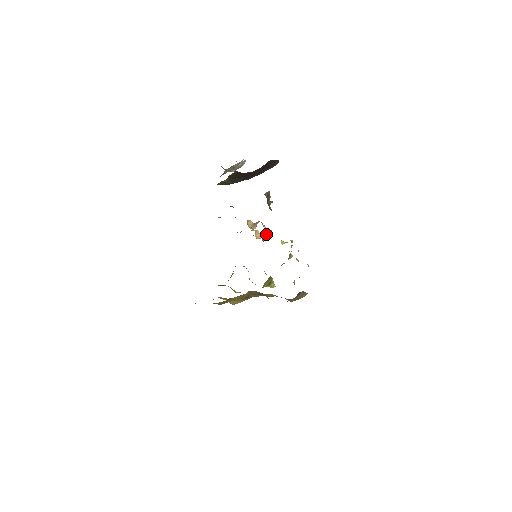
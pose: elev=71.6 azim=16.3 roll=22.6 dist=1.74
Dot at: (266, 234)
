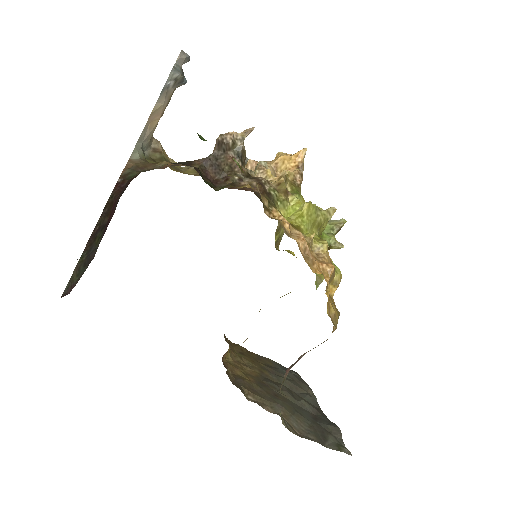
Dot at: (286, 172)
